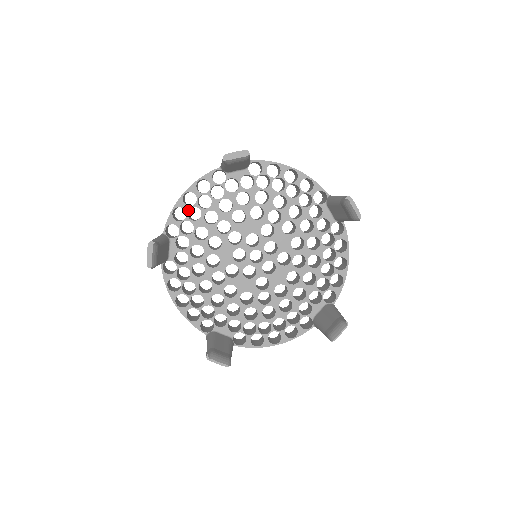
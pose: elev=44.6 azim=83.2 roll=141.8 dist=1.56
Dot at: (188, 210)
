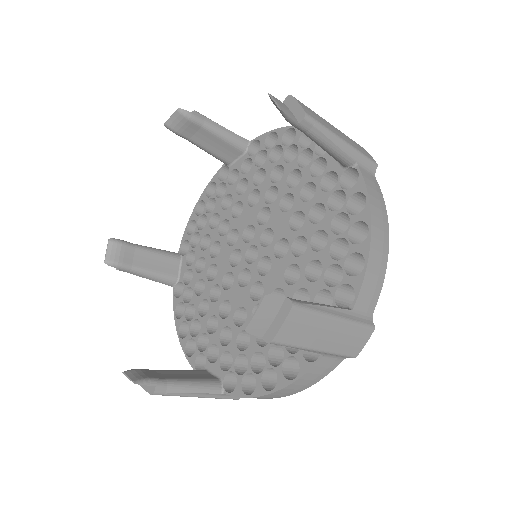
Dot at: (203, 223)
